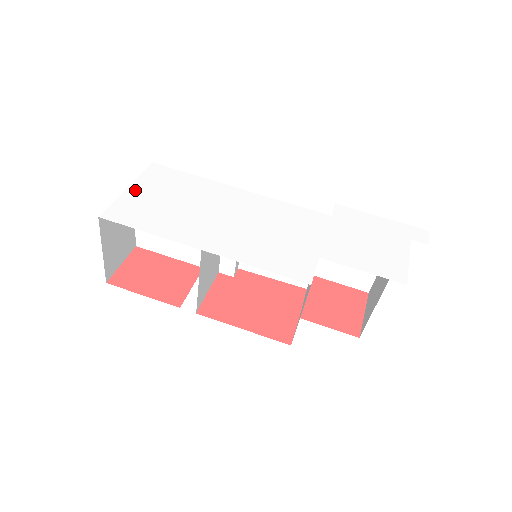
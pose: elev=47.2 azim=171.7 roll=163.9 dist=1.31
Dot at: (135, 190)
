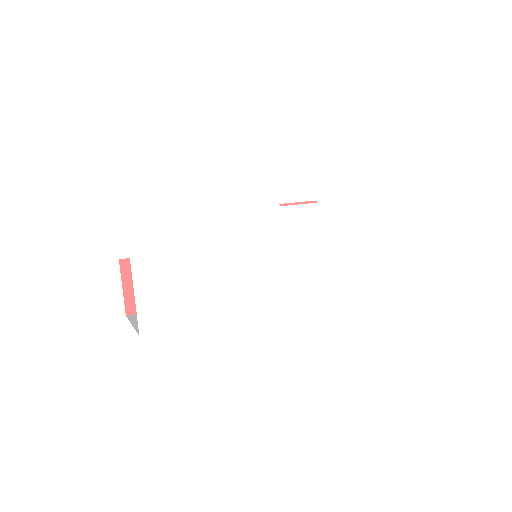
Dot at: (142, 280)
